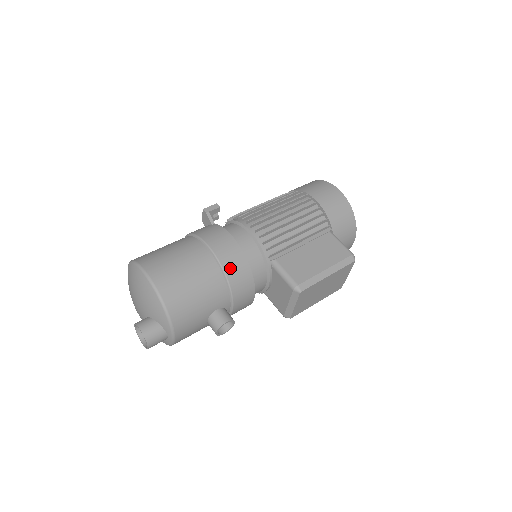
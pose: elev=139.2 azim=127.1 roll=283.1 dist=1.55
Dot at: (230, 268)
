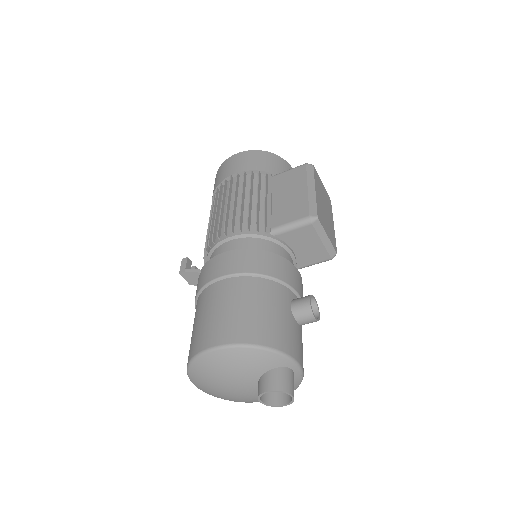
Dot at: (255, 267)
